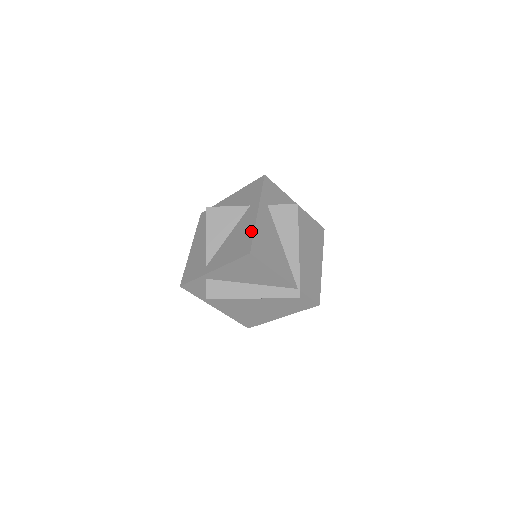
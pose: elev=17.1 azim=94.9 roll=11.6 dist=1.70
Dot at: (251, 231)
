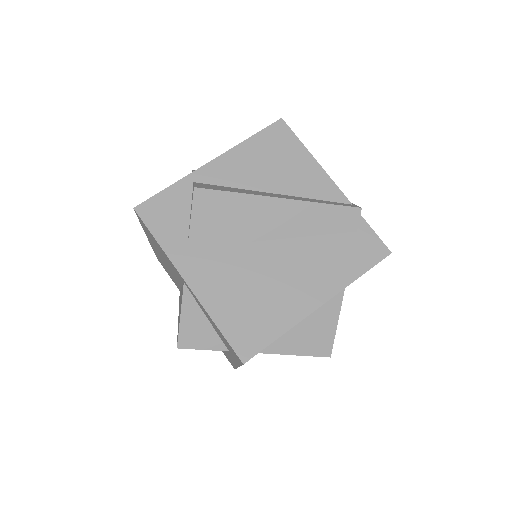
Dot at: occluded
